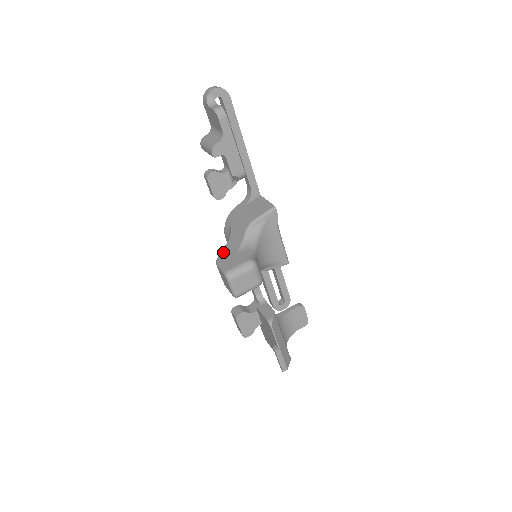
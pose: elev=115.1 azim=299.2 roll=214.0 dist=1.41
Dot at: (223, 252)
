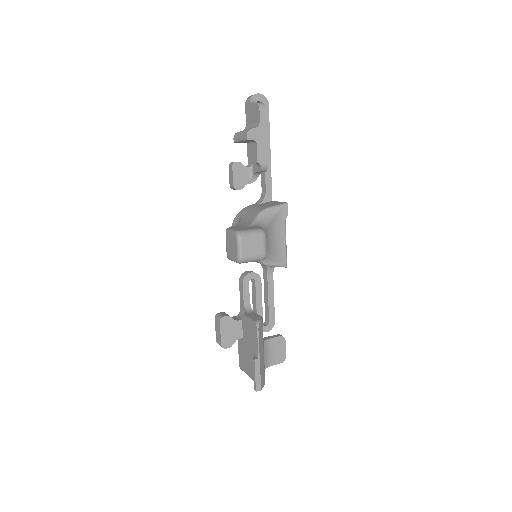
Dot at: (233, 226)
